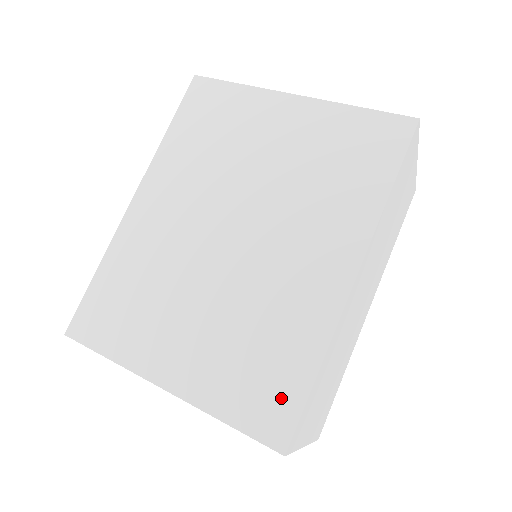
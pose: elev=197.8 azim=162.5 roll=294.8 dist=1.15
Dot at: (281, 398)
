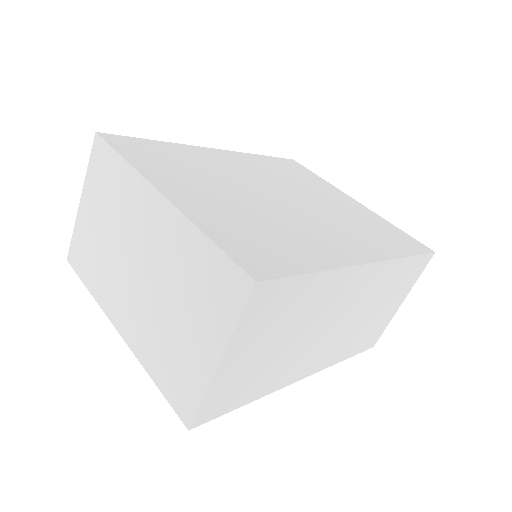
Dot at: (275, 261)
